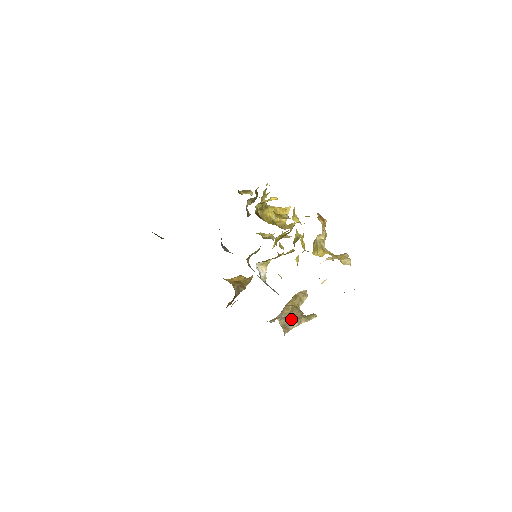
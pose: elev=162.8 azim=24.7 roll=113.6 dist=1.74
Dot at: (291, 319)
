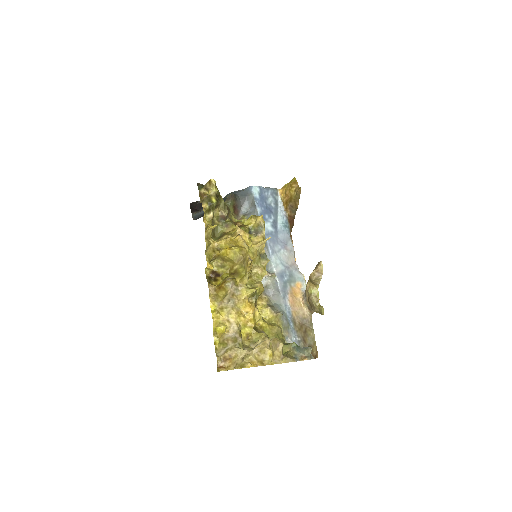
Dot at: (310, 305)
